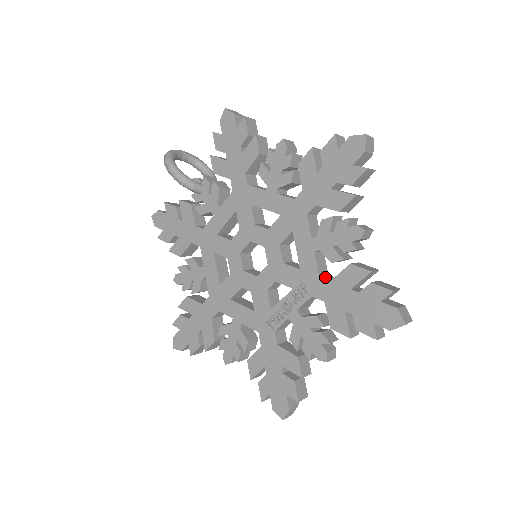
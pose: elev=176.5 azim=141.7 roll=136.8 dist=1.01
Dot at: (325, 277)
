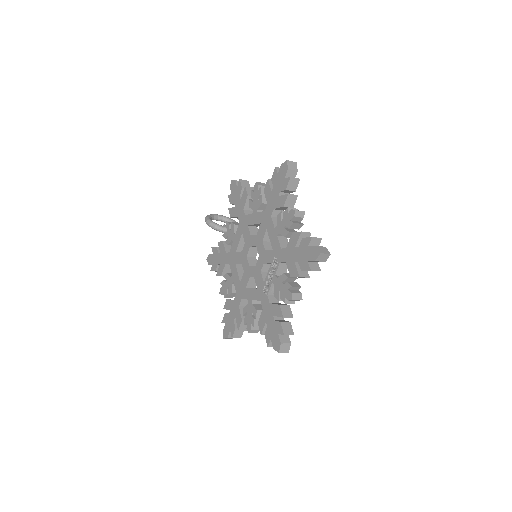
Dot at: (285, 248)
